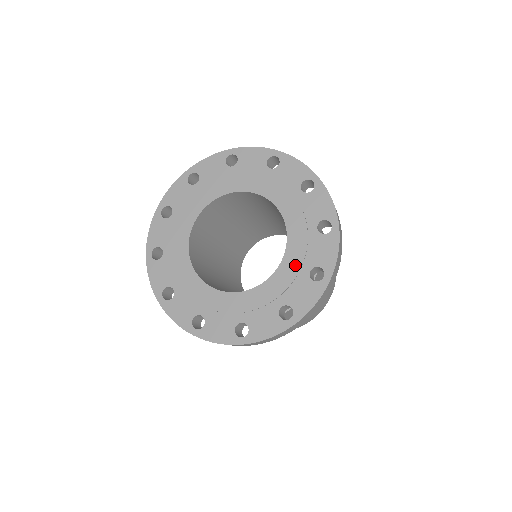
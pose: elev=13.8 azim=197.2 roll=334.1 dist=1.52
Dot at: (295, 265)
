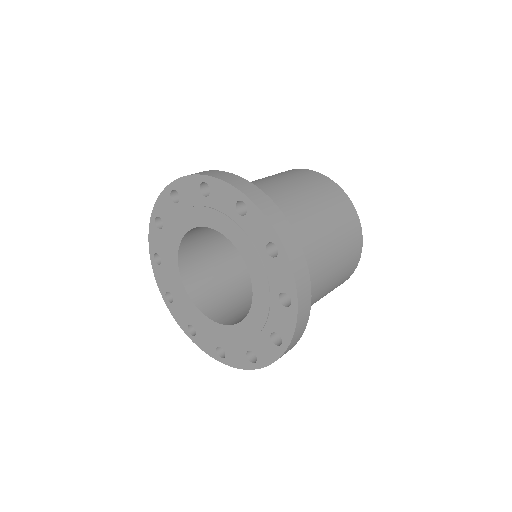
Dot at: (258, 323)
